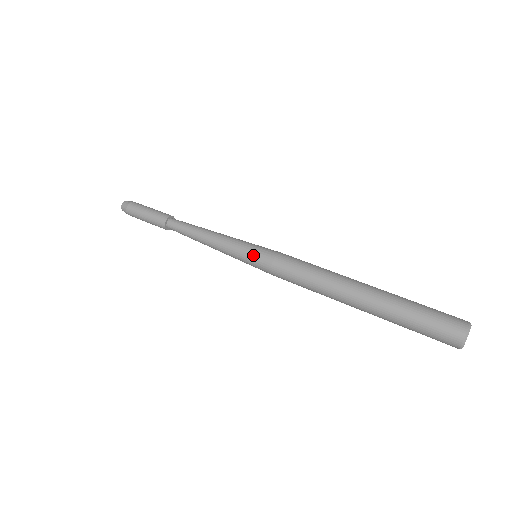
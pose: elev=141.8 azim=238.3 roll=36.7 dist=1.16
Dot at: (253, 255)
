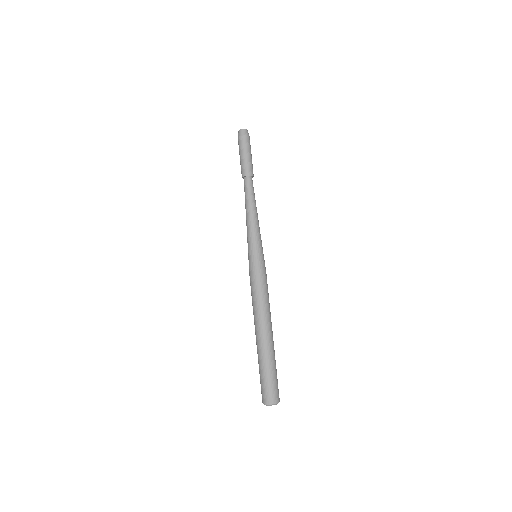
Dot at: (249, 258)
